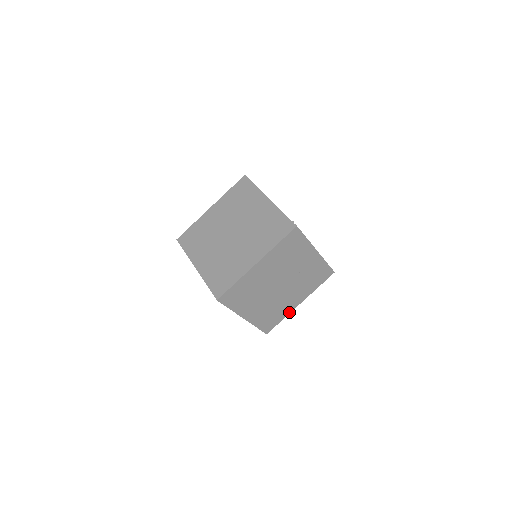
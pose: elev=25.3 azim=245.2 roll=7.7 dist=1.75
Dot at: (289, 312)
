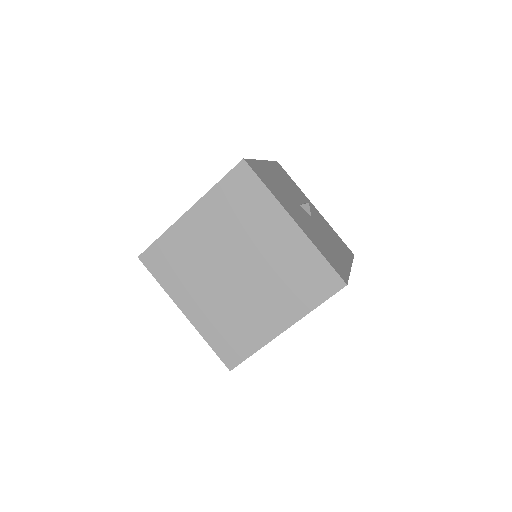
Dot at: occluded
